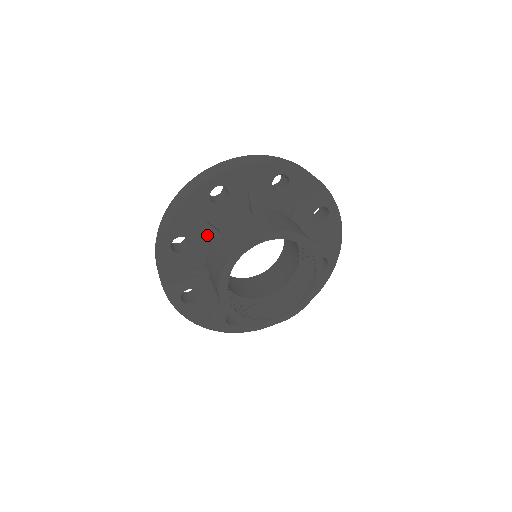
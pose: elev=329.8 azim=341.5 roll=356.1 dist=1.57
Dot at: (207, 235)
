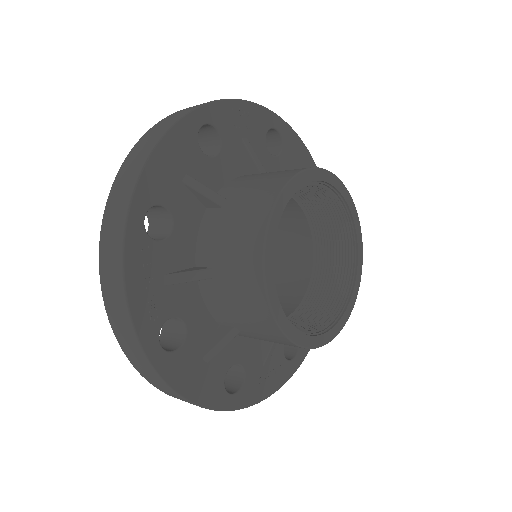
Dot at: (189, 289)
